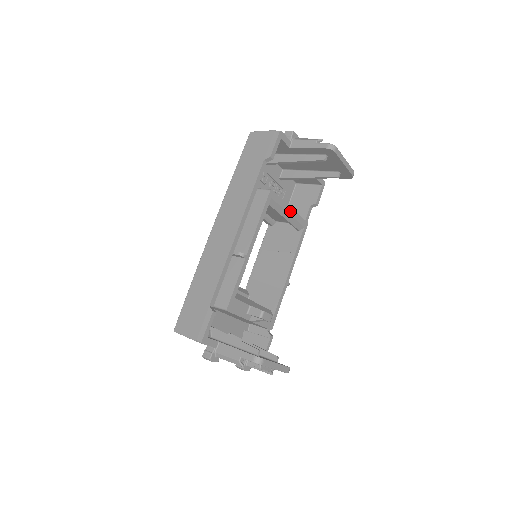
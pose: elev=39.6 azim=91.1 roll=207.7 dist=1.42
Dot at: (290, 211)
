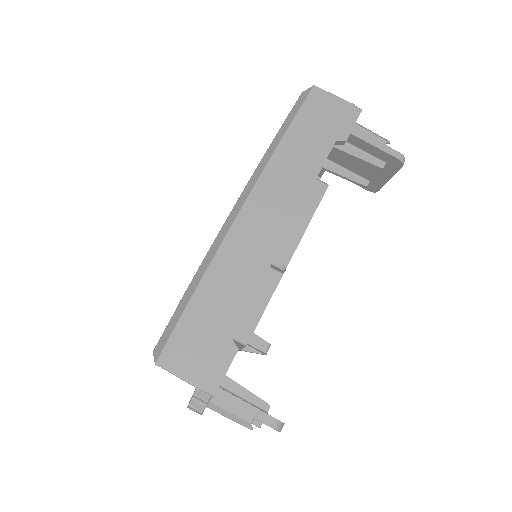
Dot at: occluded
